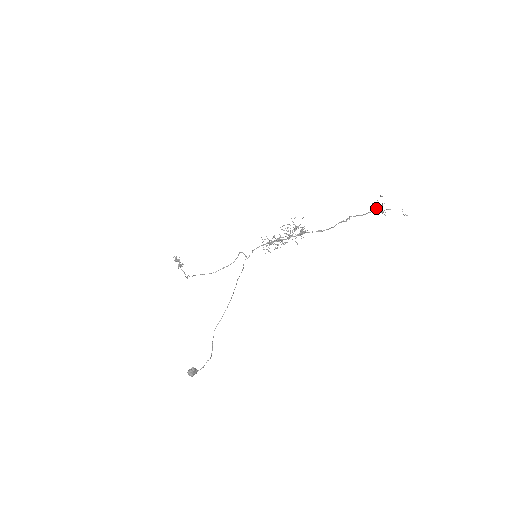
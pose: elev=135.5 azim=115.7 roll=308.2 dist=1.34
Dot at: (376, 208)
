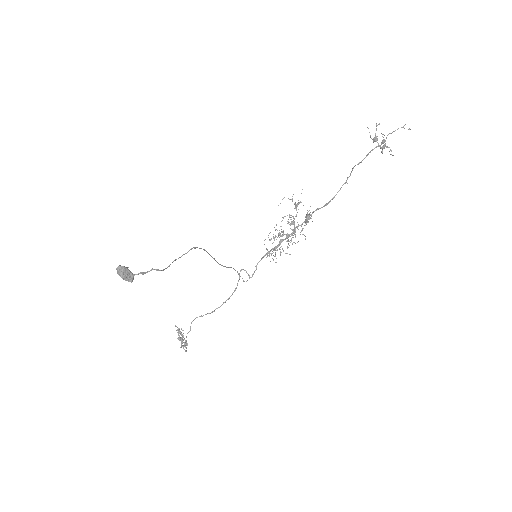
Dot at: occluded
